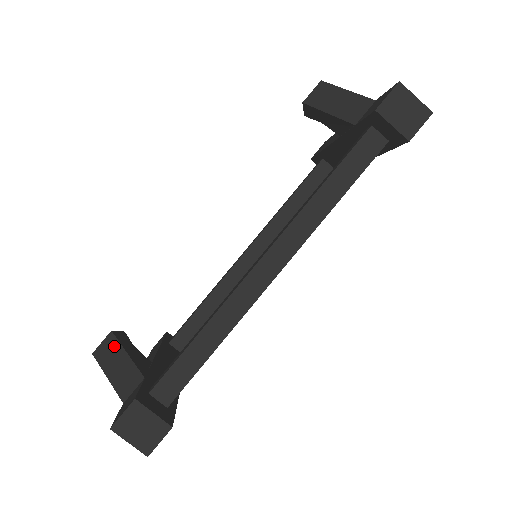
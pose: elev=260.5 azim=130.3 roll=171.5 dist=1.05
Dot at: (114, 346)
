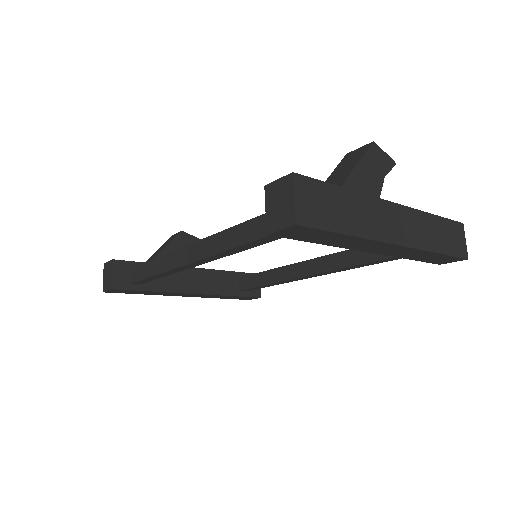
Dot at: (173, 239)
